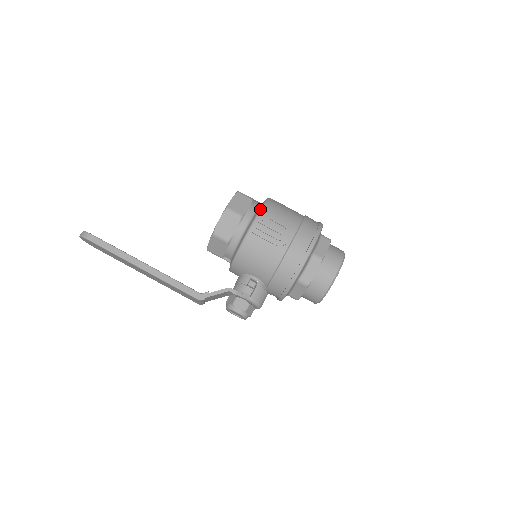
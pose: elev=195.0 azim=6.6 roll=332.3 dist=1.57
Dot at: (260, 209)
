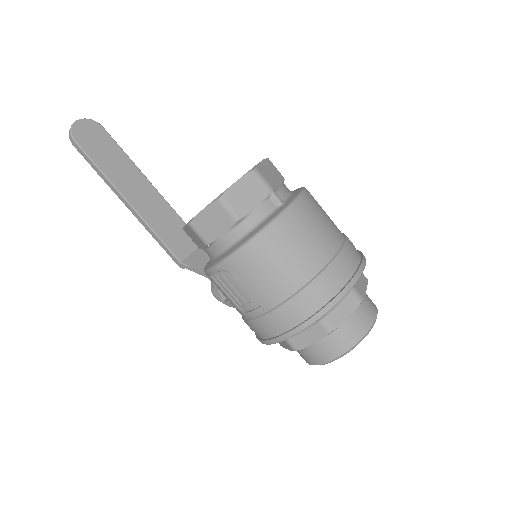
Dot at: (227, 257)
